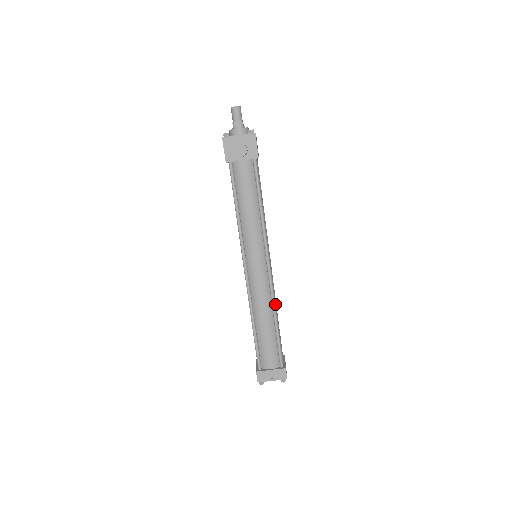
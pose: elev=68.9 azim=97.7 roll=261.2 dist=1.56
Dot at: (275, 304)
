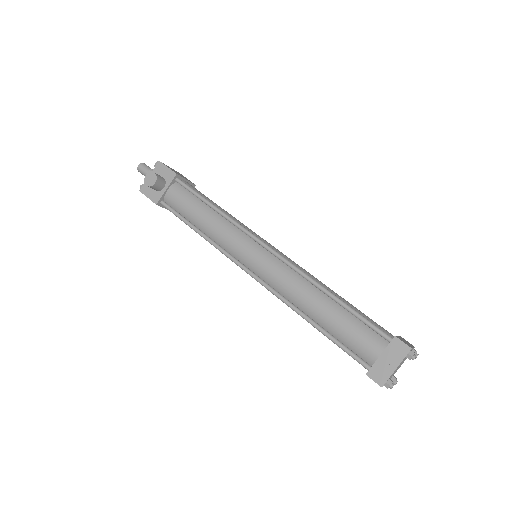
Dot at: (315, 280)
